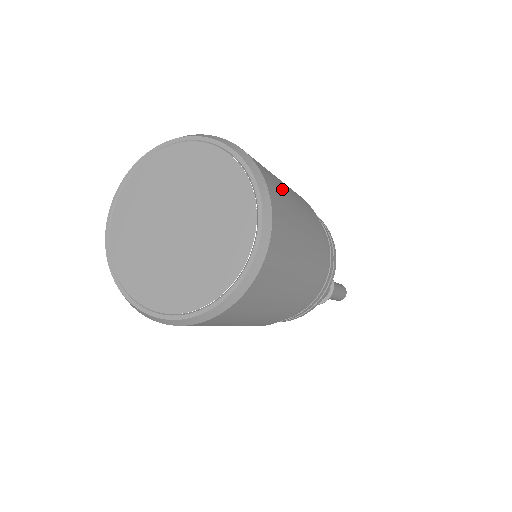
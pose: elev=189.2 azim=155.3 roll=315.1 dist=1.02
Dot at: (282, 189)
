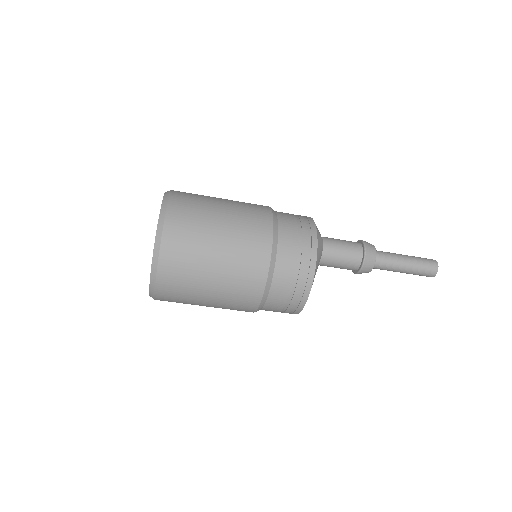
Dot at: occluded
